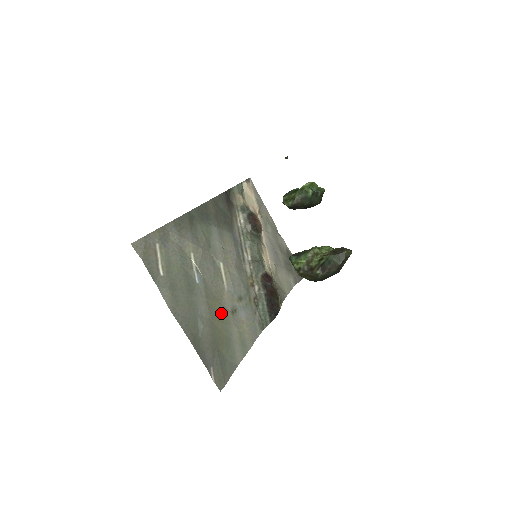
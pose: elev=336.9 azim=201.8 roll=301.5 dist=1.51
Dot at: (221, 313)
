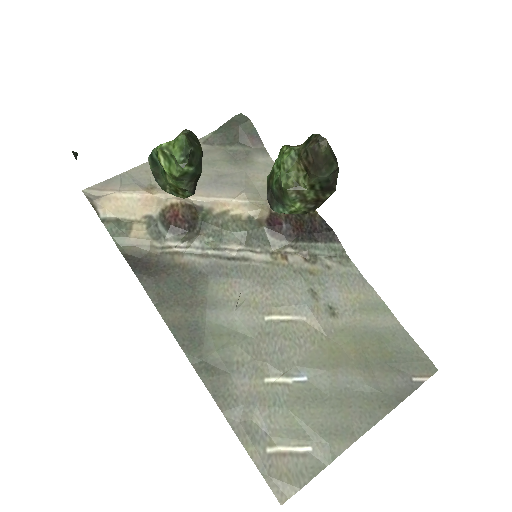
Dot at: (340, 340)
